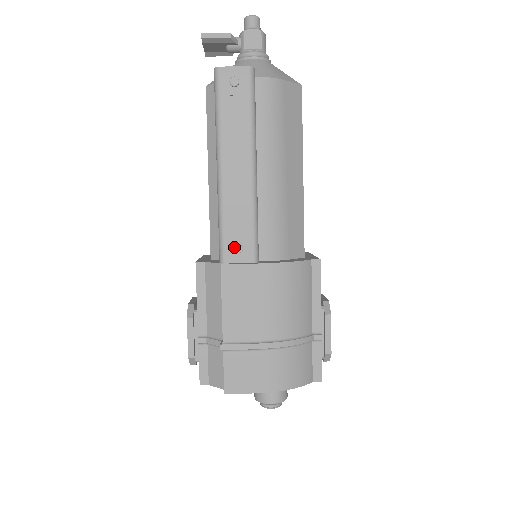
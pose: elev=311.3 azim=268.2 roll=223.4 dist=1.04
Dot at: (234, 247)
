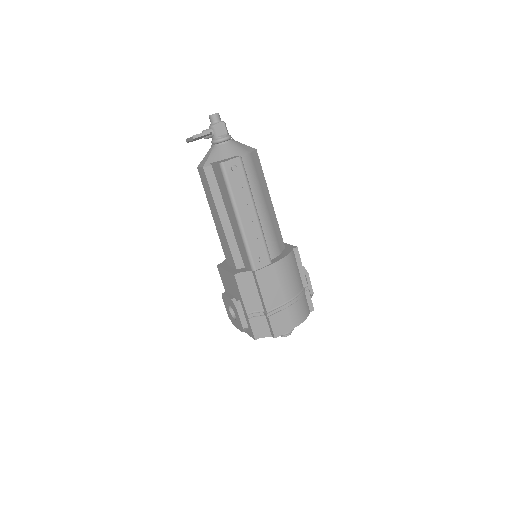
Dot at: (259, 260)
